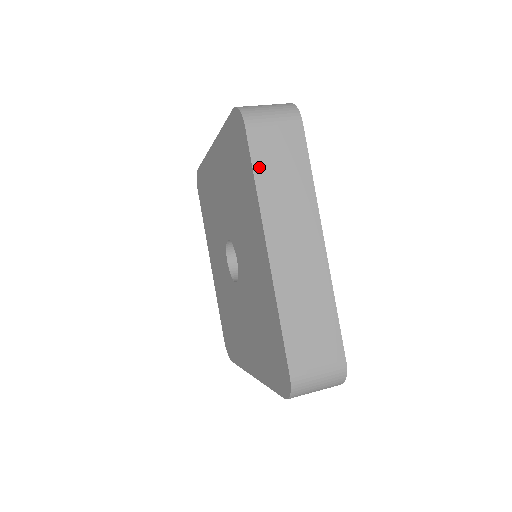
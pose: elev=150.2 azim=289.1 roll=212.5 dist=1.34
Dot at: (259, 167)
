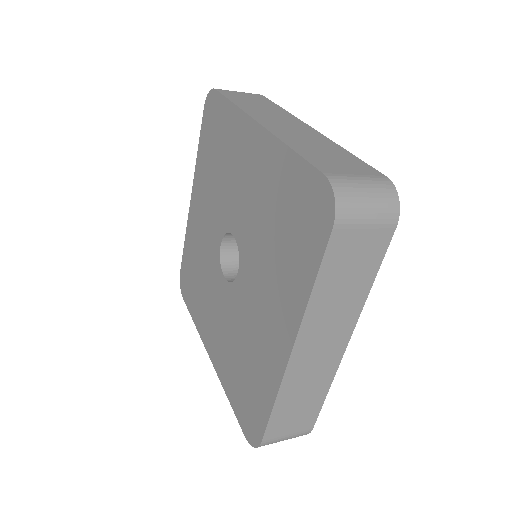
Dot at: (325, 274)
